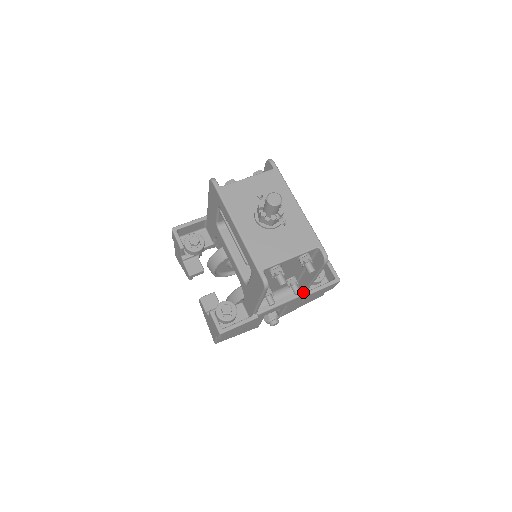
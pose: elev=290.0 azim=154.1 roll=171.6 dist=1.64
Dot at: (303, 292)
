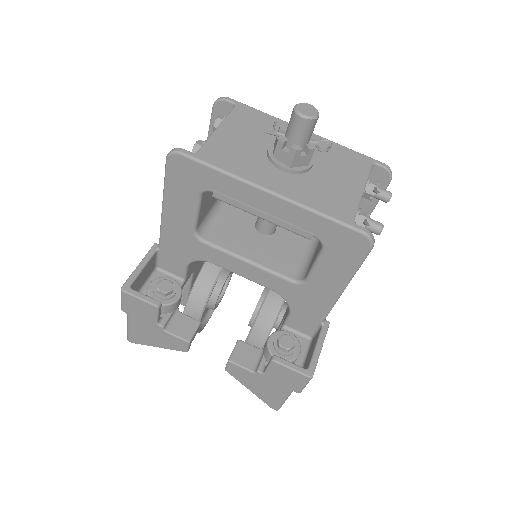
Dot at: occluded
